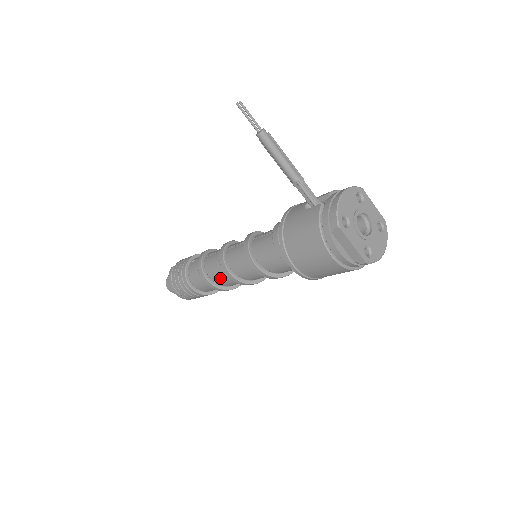
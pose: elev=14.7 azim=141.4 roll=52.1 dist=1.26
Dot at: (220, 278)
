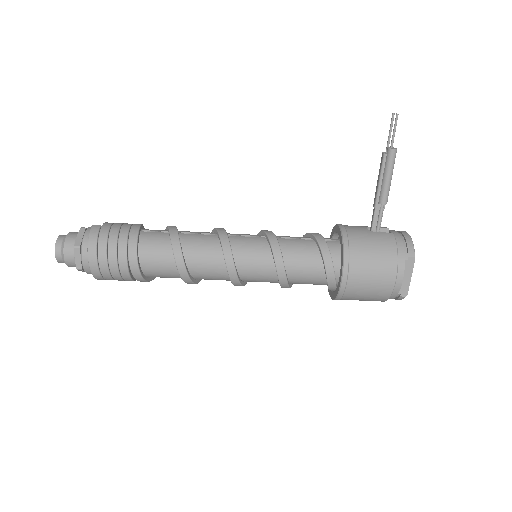
Dot at: (203, 264)
